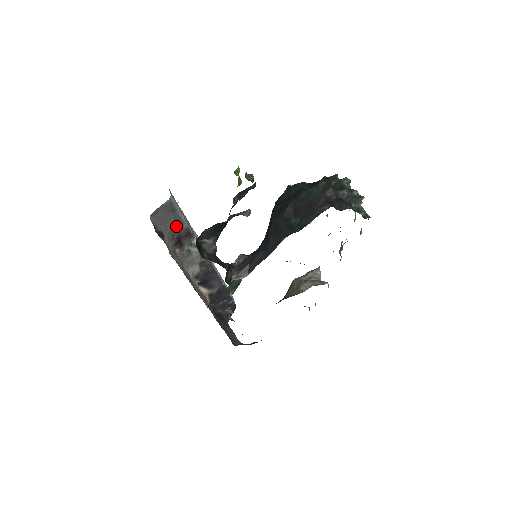
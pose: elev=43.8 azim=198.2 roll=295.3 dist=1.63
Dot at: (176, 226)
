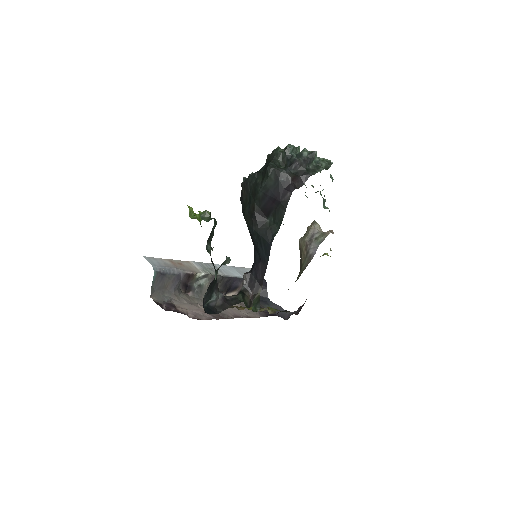
Dot at: (175, 282)
